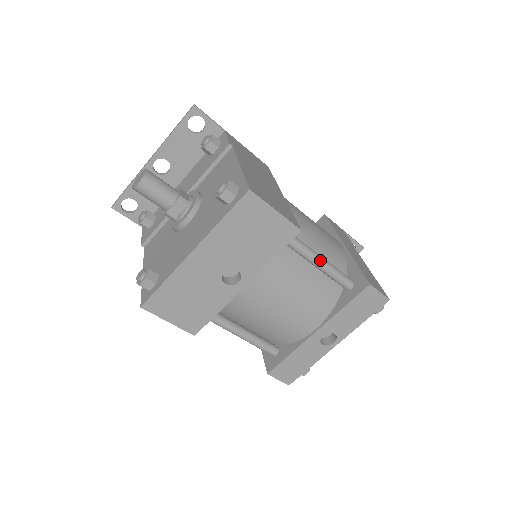
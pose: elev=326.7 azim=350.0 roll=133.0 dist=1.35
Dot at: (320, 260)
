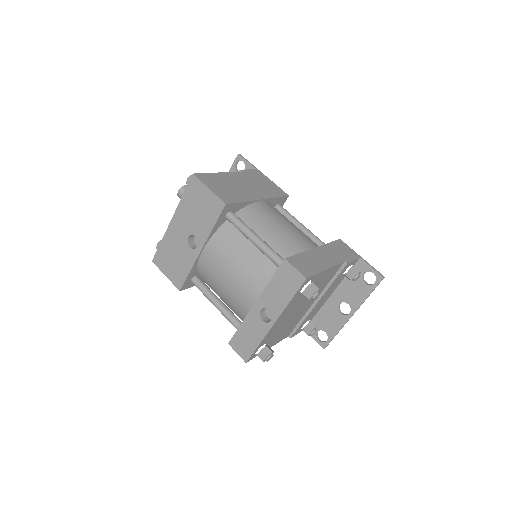
Dot at: (254, 237)
